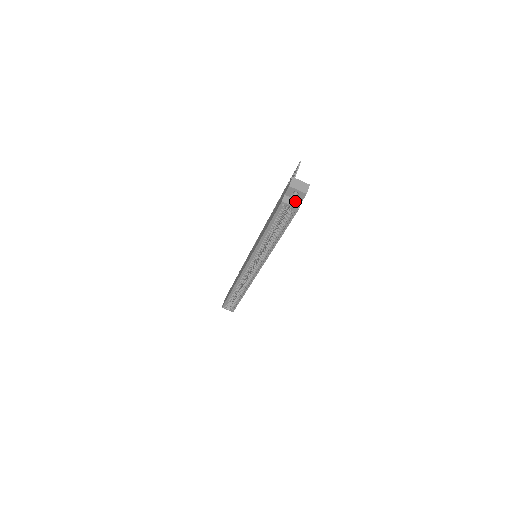
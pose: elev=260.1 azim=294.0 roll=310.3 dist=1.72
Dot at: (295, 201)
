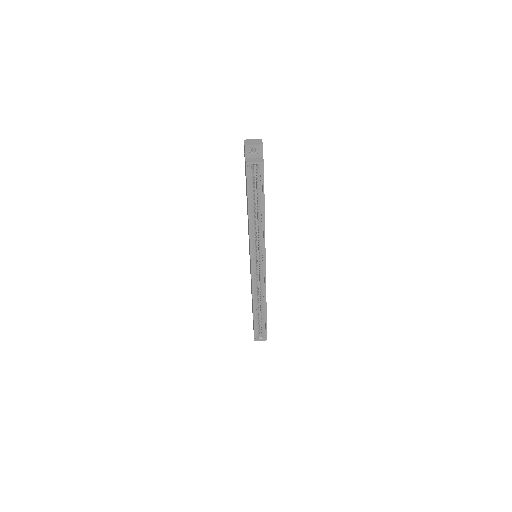
Dot at: (257, 158)
